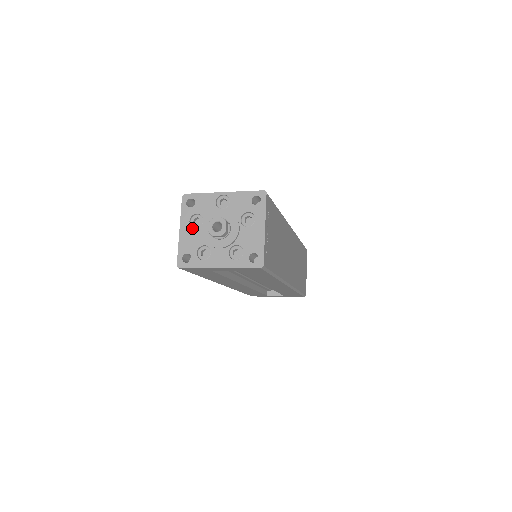
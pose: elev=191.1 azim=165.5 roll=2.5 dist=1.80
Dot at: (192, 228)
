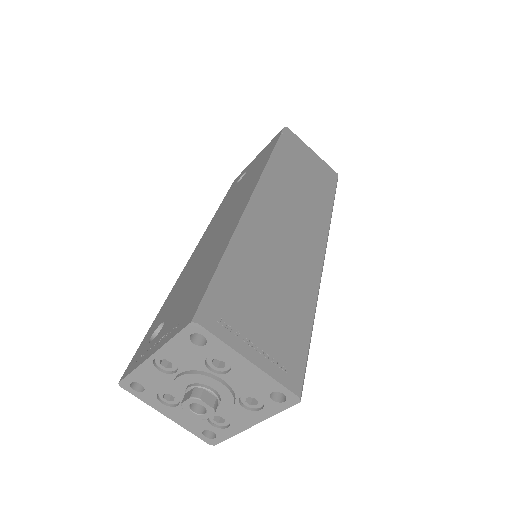
Dot at: (174, 408)
